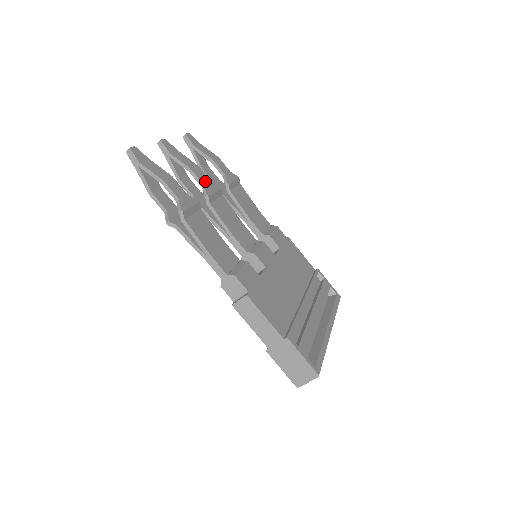
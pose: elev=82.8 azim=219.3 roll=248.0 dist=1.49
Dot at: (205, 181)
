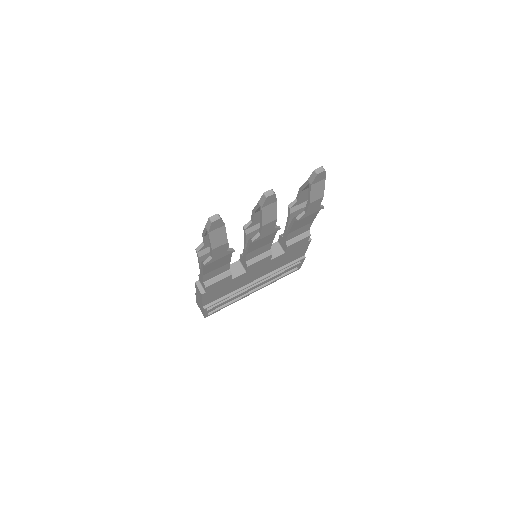
Dot at: (267, 230)
